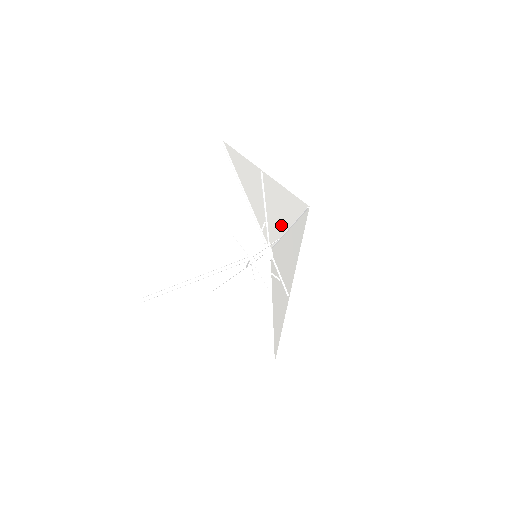
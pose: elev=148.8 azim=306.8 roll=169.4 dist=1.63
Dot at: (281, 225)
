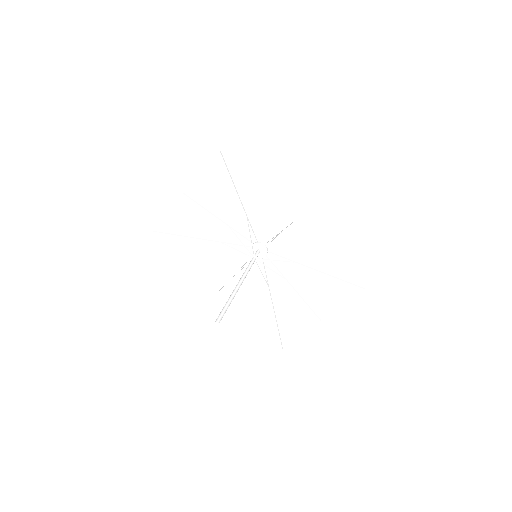
Dot at: (235, 207)
